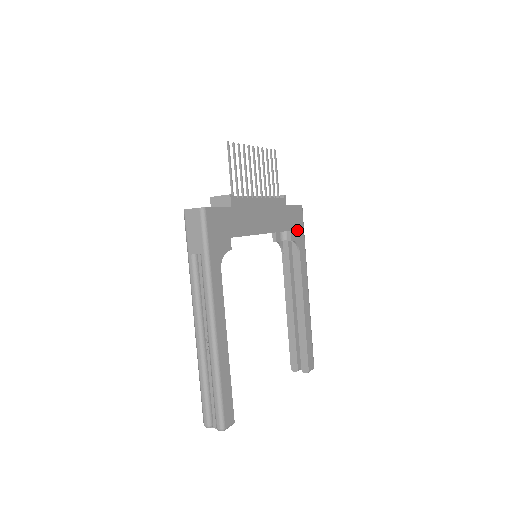
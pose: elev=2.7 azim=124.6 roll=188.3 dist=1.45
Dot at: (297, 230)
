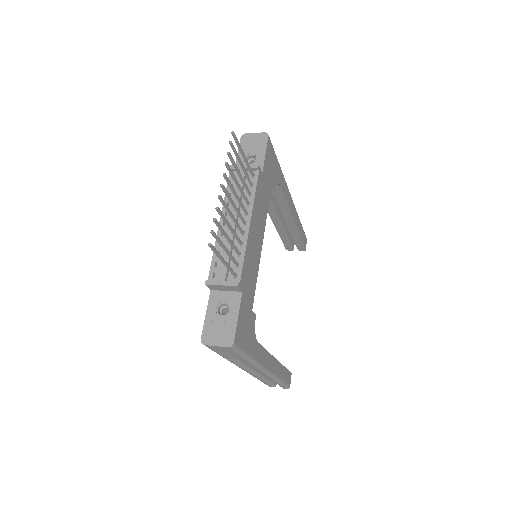
Dot at: (274, 171)
